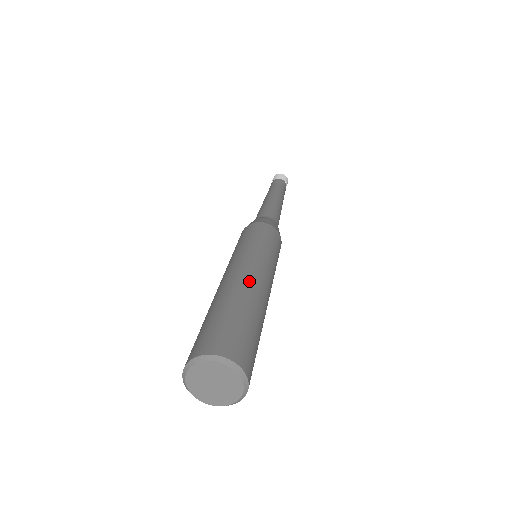
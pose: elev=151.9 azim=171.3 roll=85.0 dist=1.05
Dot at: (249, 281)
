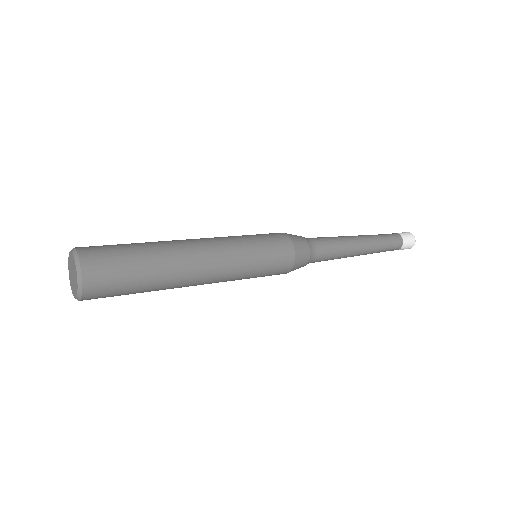
Dot at: occluded
